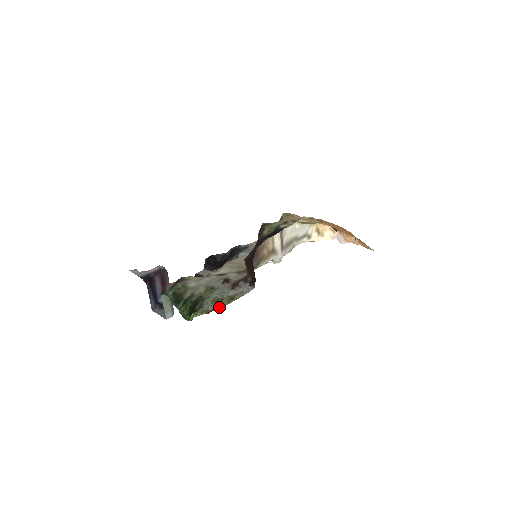
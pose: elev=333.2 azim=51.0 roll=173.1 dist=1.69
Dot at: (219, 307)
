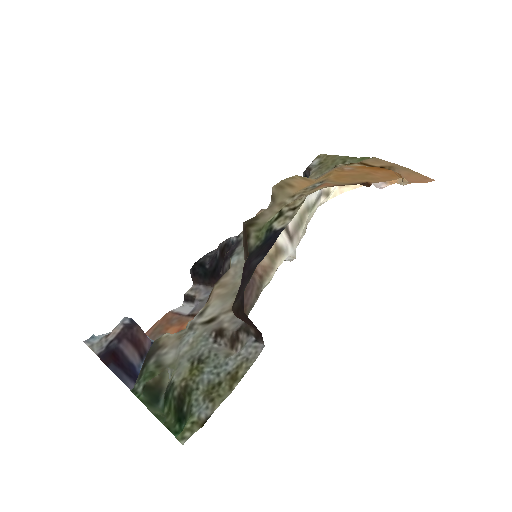
Dot at: (217, 406)
